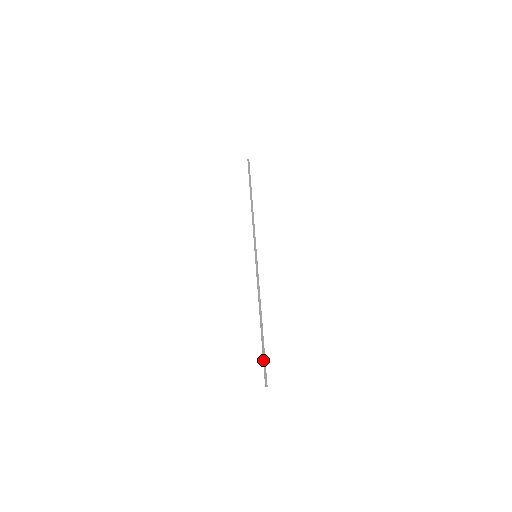
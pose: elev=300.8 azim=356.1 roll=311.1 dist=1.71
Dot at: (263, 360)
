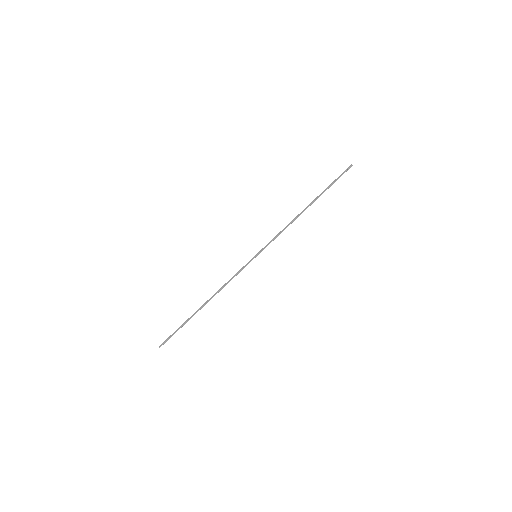
Dot at: (176, 331)
